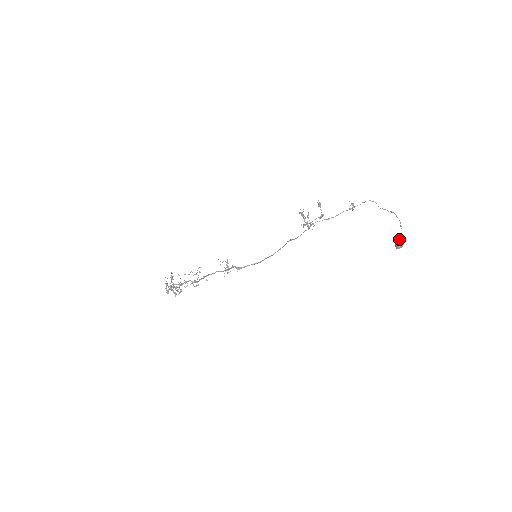
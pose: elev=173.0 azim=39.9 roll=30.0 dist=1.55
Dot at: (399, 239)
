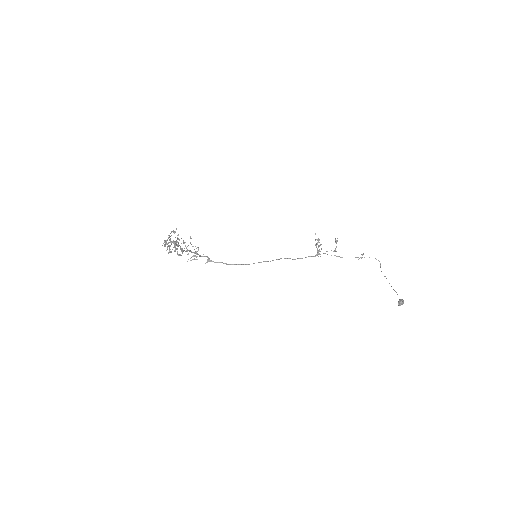
Dot at: occluded
